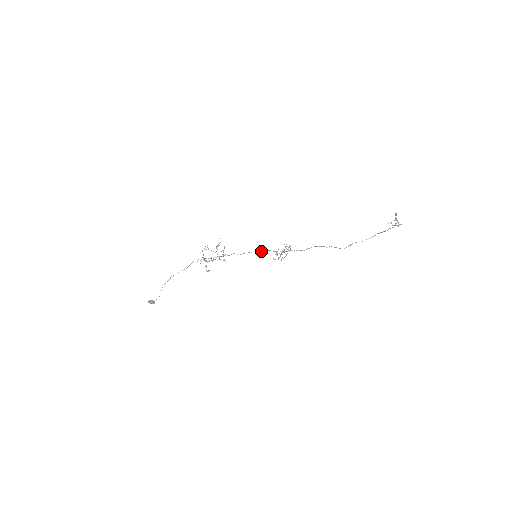
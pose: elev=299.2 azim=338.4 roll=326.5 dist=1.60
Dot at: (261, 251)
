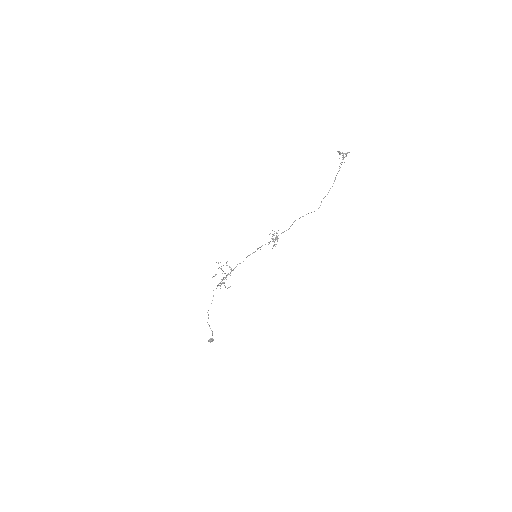
Dot at: occluded
